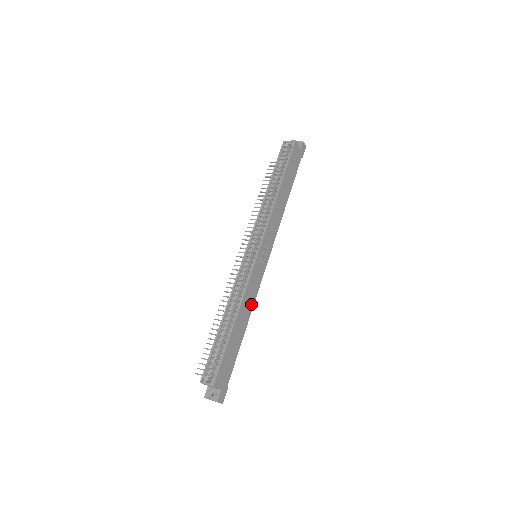
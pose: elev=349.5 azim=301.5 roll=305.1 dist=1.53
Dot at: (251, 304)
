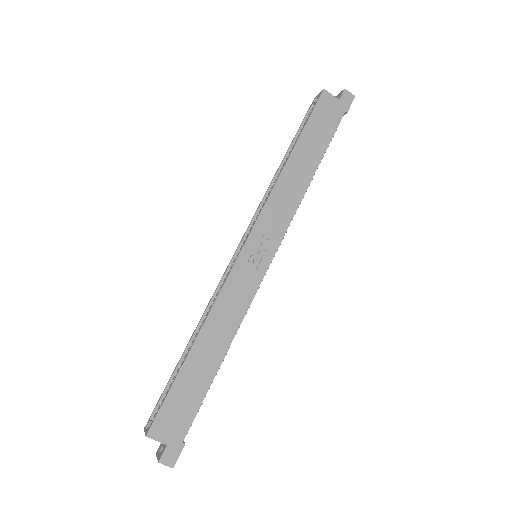
Dot at: (233, 323)
